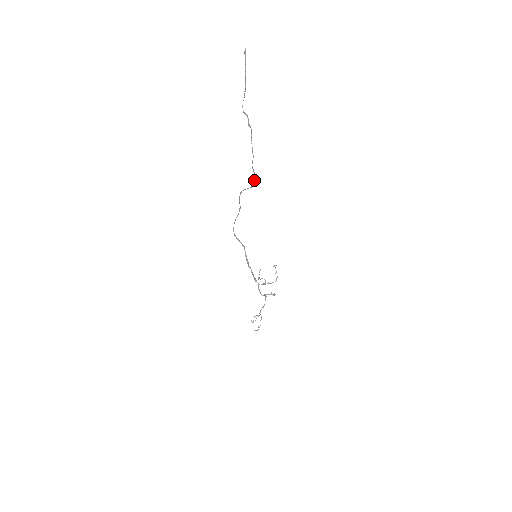
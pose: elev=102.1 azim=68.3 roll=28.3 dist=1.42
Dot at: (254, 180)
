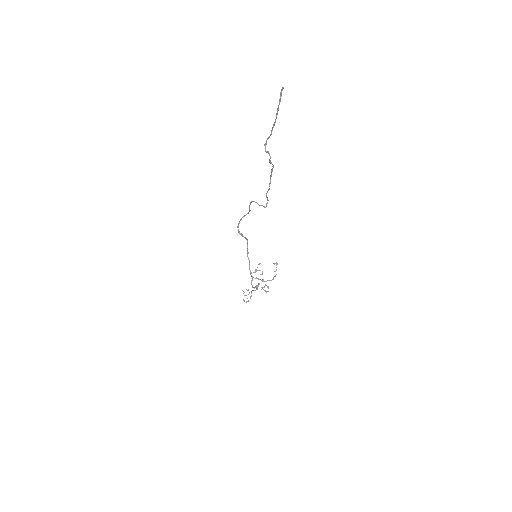
Dot at: (266, 205)
